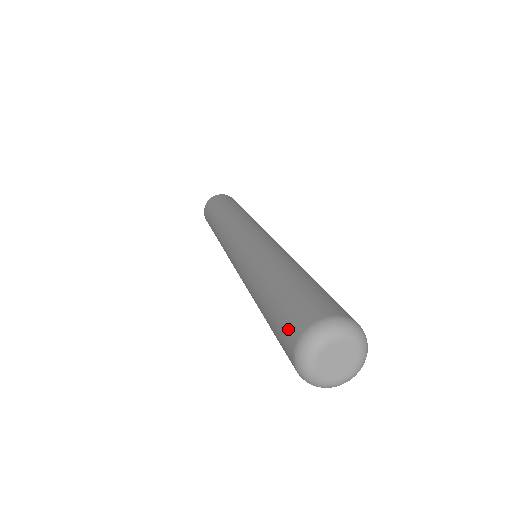
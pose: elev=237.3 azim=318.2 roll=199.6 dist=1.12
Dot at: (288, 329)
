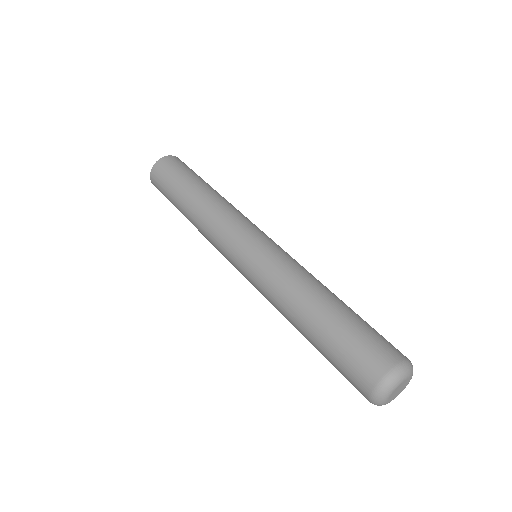
Dot at: (366, 364)
